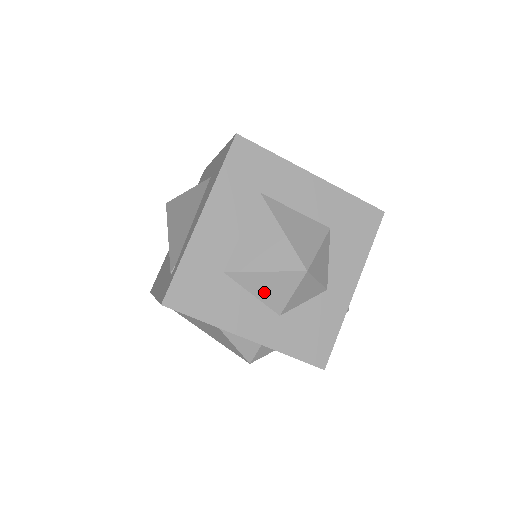
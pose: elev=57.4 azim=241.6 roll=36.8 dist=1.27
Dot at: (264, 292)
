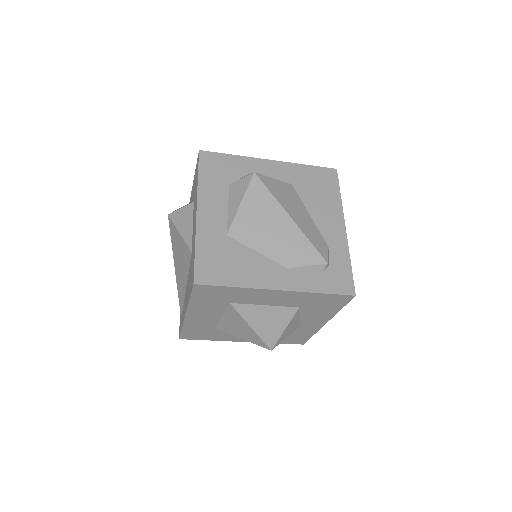
Dot at: occluded
